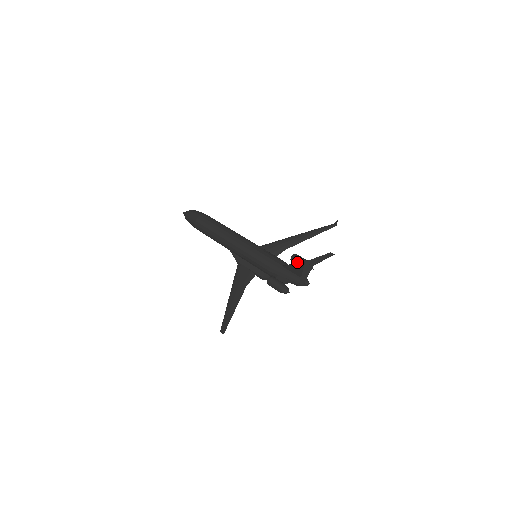
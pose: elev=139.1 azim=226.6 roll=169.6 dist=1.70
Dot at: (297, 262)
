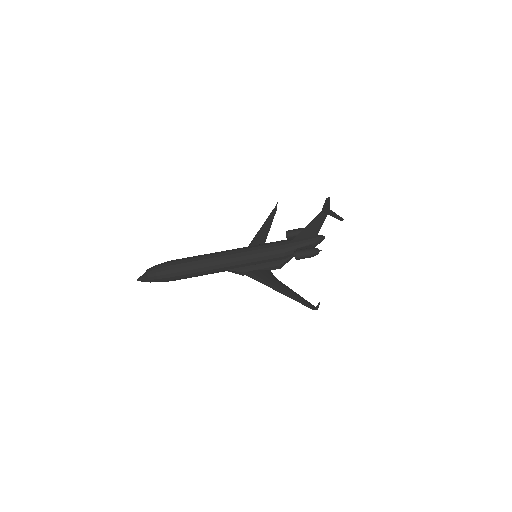
Dot at: (296, 234)
